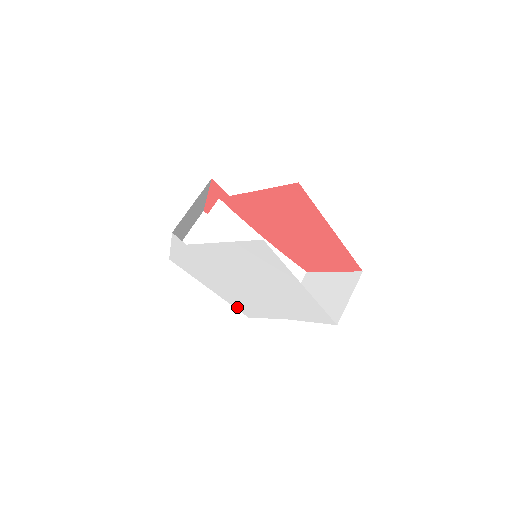
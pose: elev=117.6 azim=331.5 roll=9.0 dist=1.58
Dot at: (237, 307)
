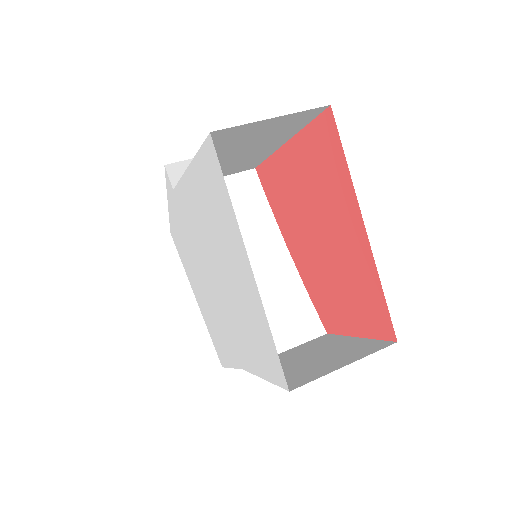
Dot at: (213, 339)
